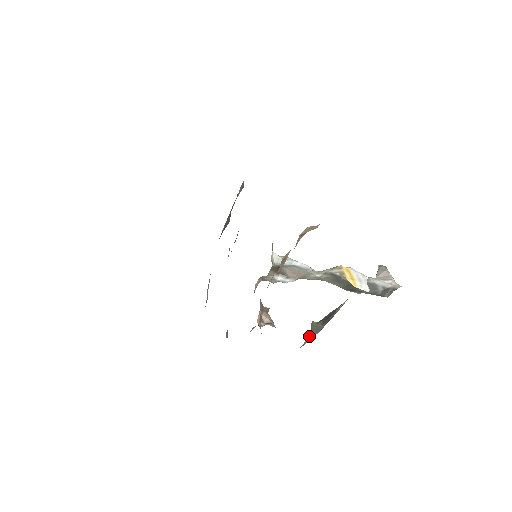
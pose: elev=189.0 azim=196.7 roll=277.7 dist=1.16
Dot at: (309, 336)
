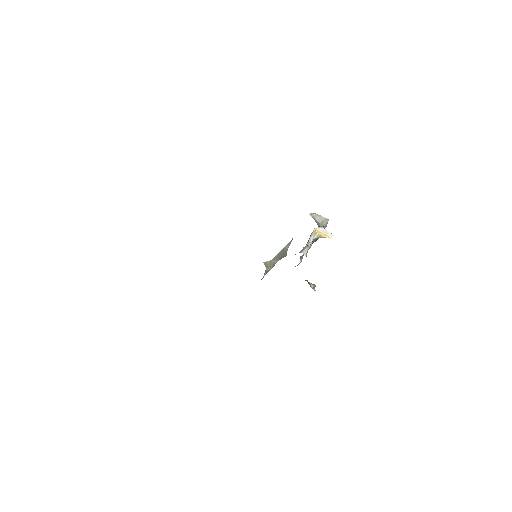
Dot at: (267, 271)
